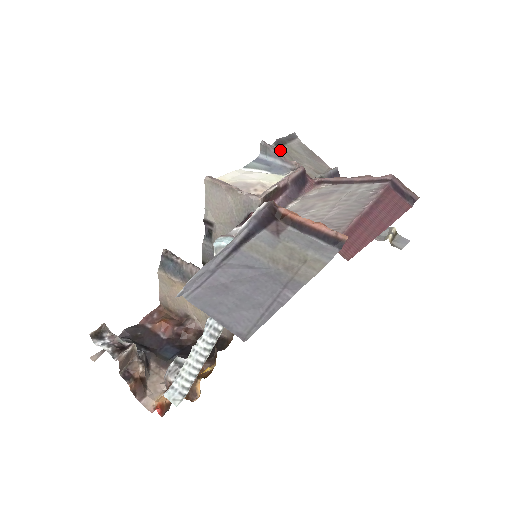
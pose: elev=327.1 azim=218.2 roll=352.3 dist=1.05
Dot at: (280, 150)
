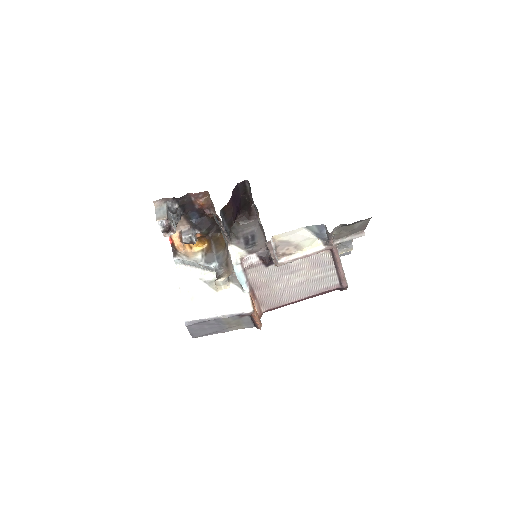
Dot at: (342, 227)
